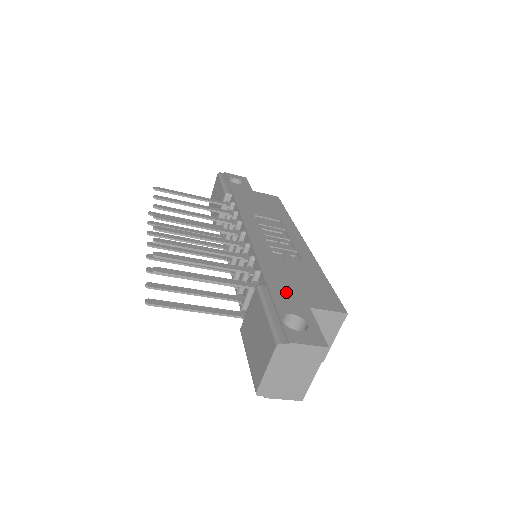
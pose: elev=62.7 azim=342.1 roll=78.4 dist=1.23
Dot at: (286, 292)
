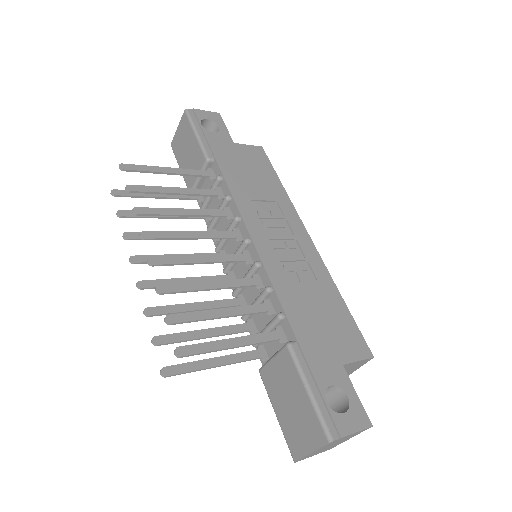
Dot at: (317, 347)
